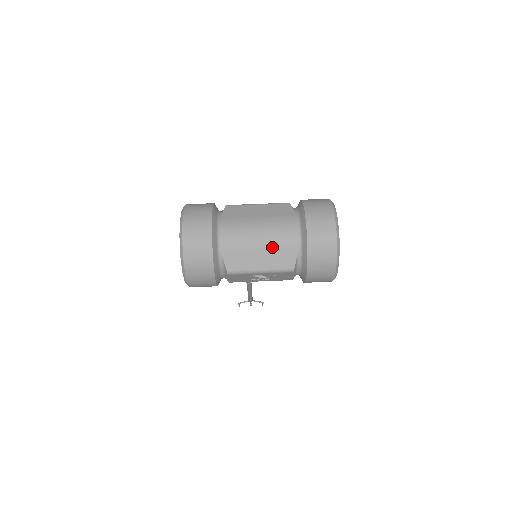
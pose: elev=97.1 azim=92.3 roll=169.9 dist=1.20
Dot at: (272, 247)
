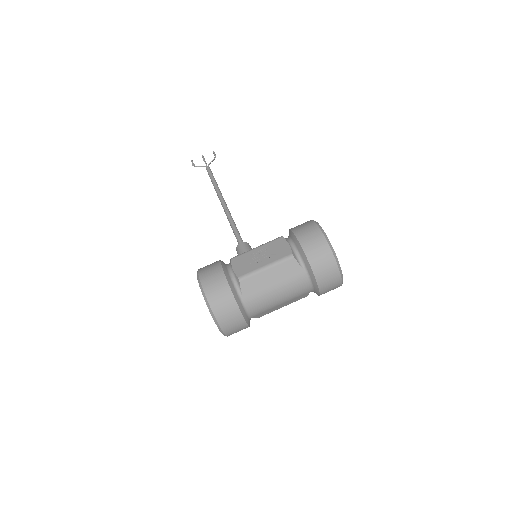
Dot at: (291, 300)
